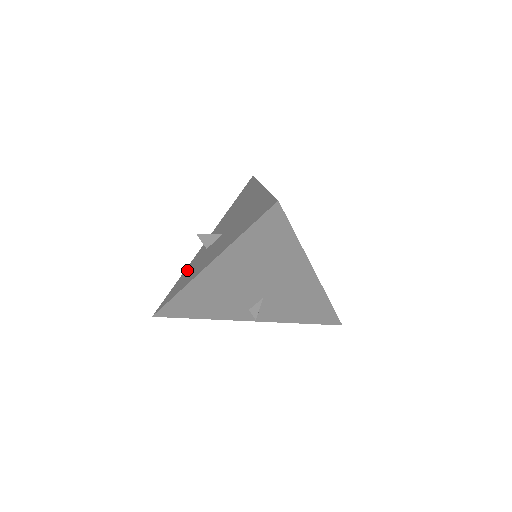
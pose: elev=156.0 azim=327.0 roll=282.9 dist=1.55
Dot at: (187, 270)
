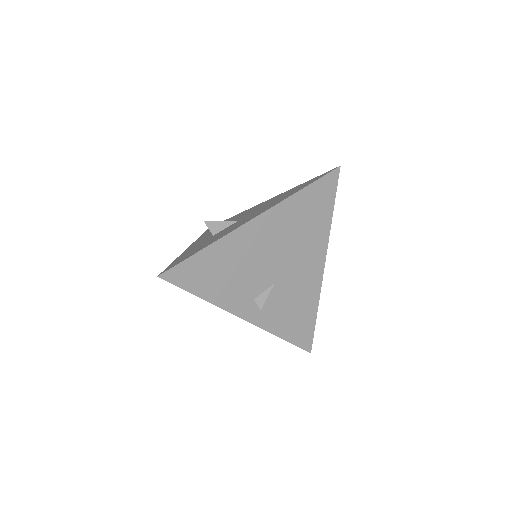
Dot at: (189, 251)
